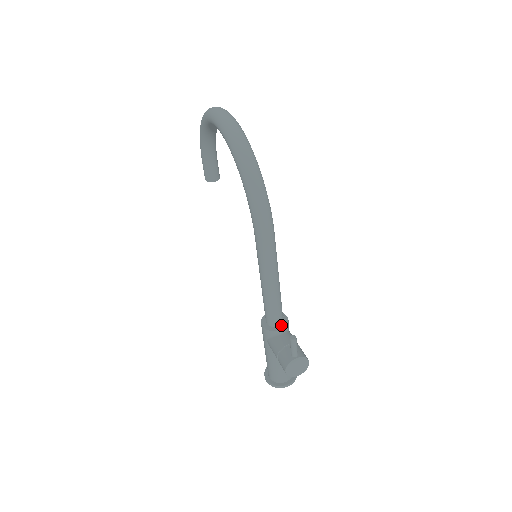
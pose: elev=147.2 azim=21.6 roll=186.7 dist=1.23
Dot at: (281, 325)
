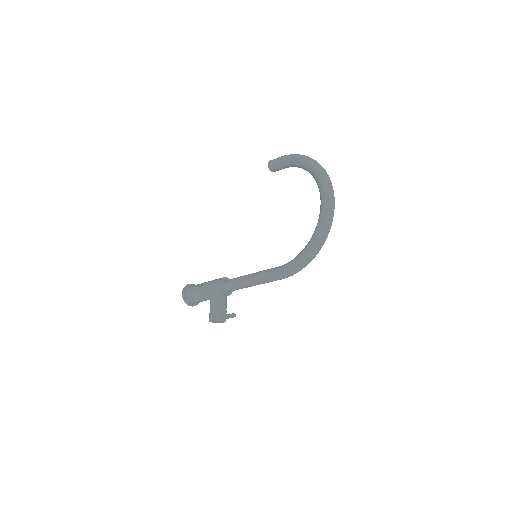
Dot at: (228, 292)
